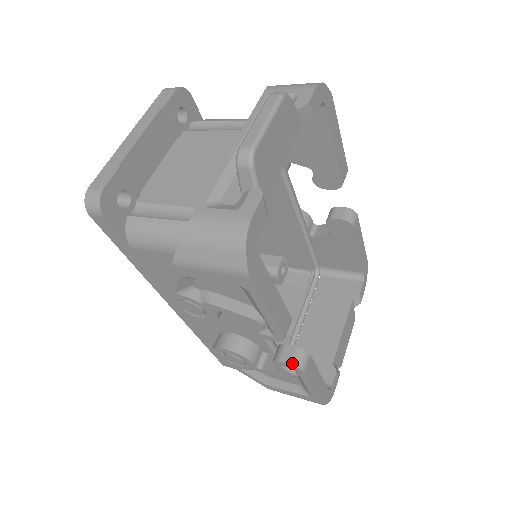
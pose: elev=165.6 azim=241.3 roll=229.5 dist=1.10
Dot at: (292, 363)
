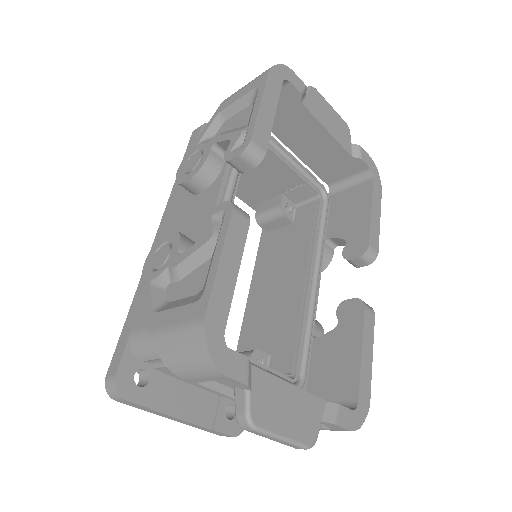
Dot at: (229, 202)
